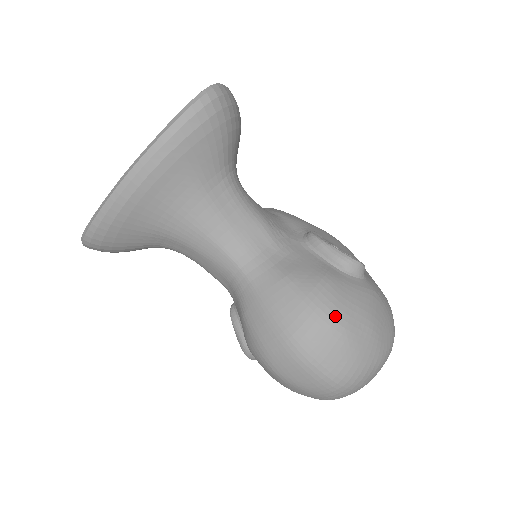
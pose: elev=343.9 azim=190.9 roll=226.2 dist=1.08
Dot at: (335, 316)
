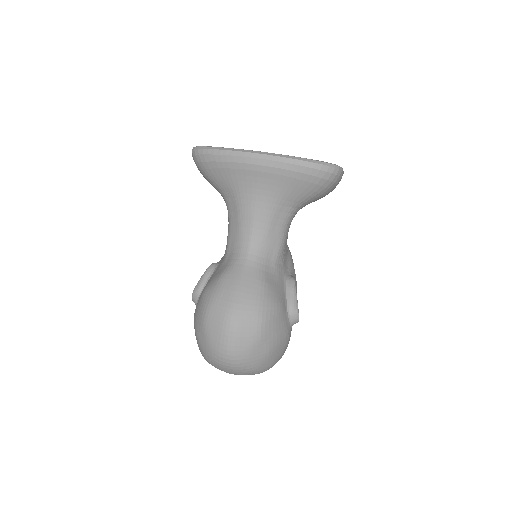
Dot at: (264, 325)
